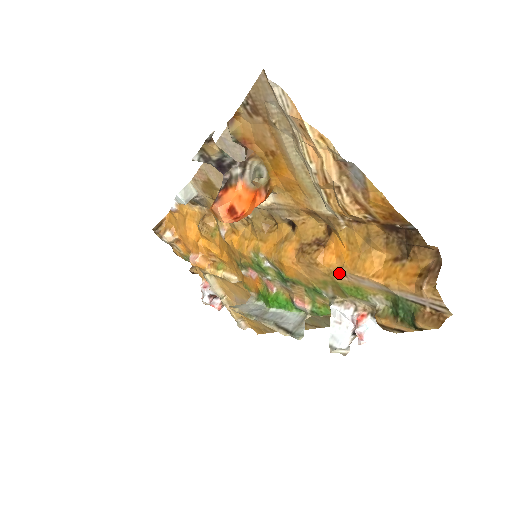
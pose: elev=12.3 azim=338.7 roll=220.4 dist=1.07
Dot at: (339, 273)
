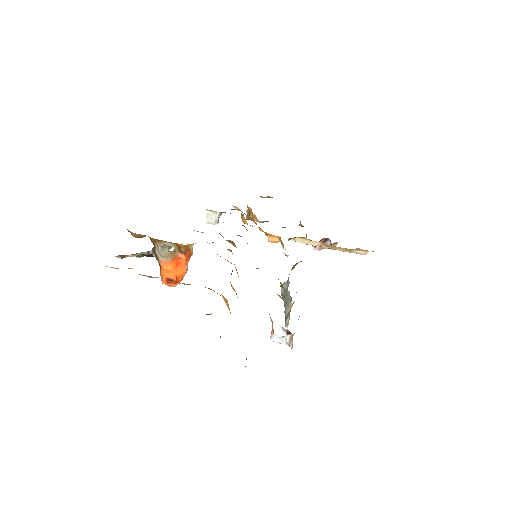
Dot at: occluded
